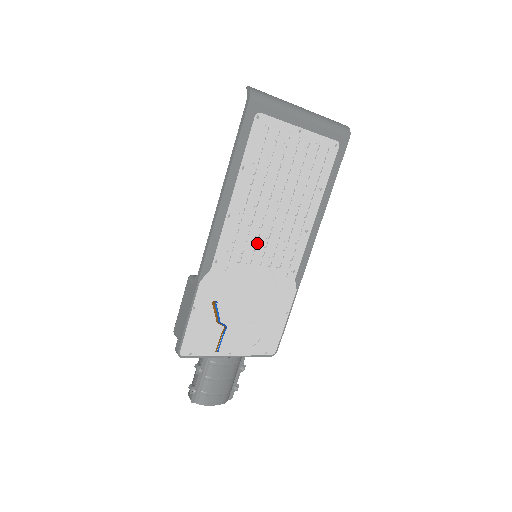
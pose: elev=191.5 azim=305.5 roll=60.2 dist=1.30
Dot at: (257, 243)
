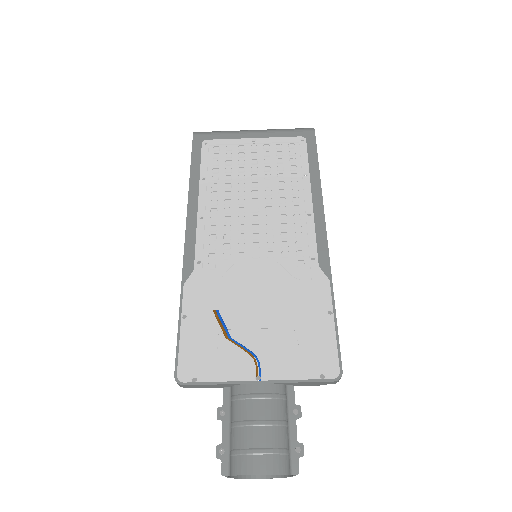
Dot at: (246, 237)
